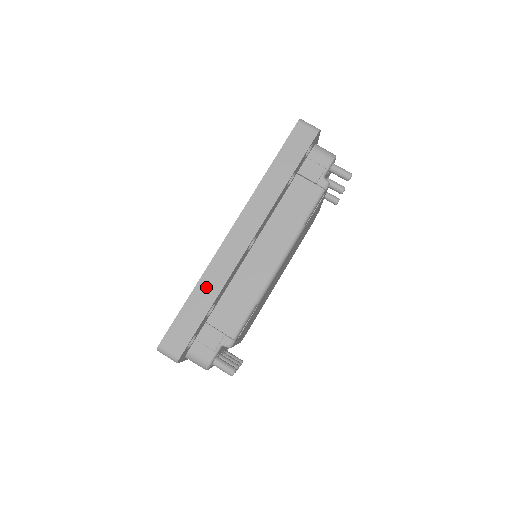
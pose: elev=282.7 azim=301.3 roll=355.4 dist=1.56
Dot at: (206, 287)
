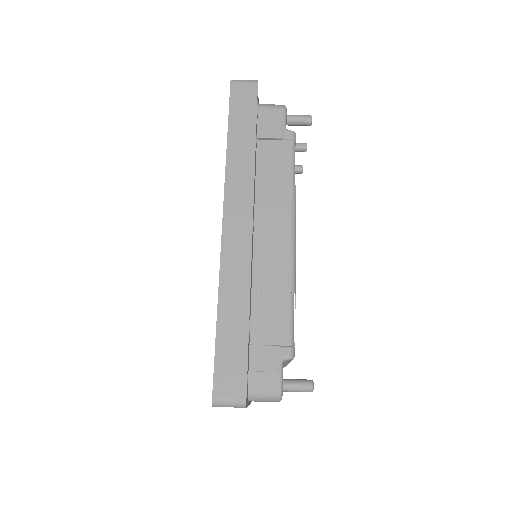
Dot at: (231, 299)
